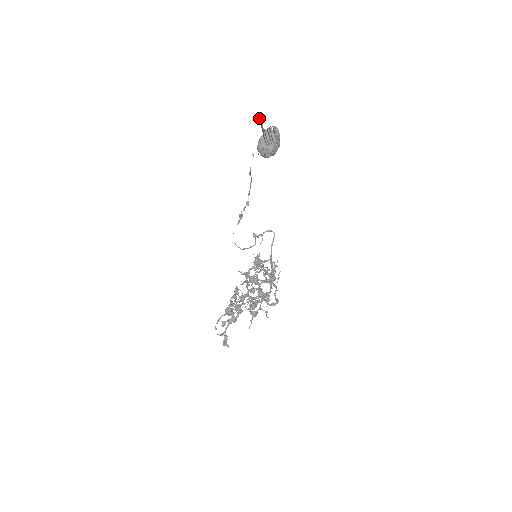
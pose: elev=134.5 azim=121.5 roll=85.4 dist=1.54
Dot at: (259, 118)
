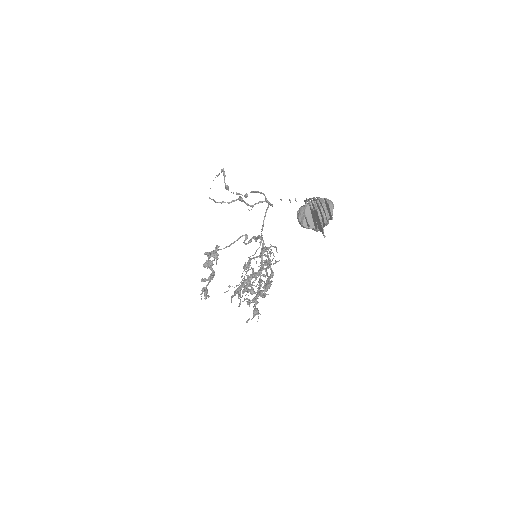
Dot at: (318, 215)
